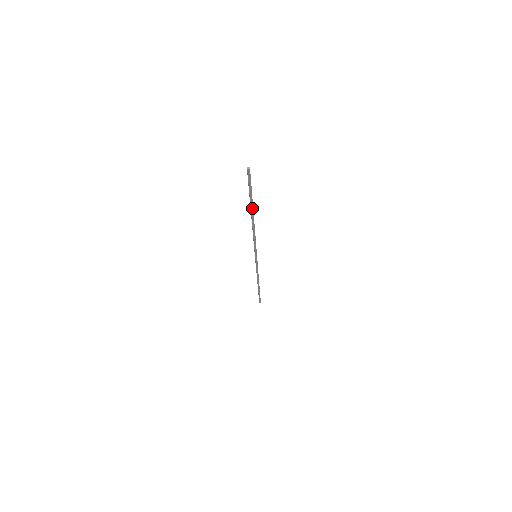
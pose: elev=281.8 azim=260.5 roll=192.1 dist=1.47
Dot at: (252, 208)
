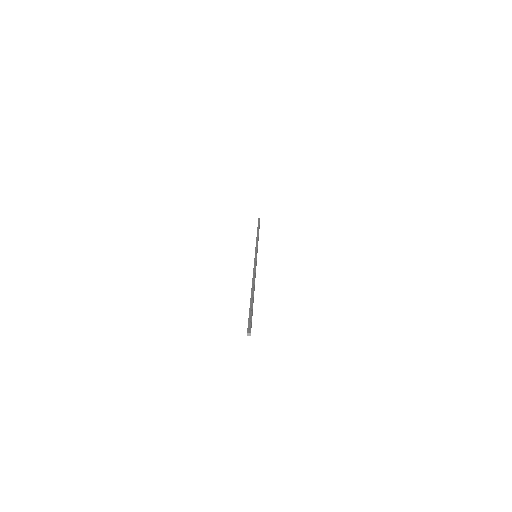
Dot at: (252, 299)
